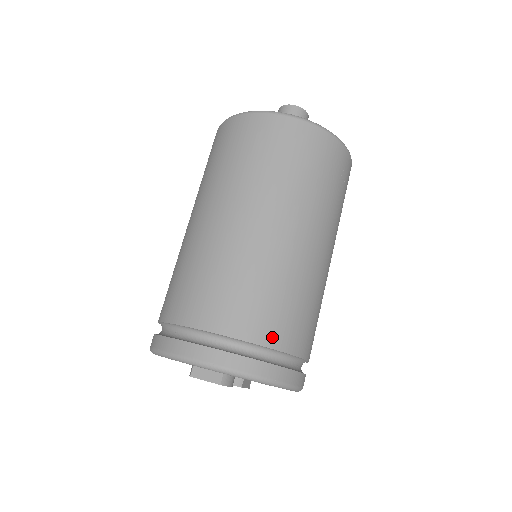
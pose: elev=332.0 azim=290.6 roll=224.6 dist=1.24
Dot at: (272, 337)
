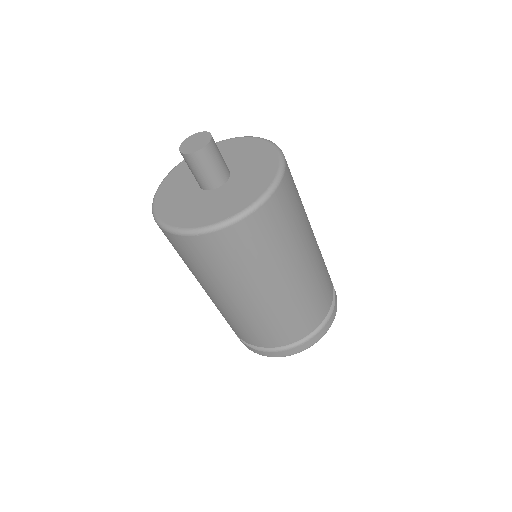
Dot at: (330, 300)
